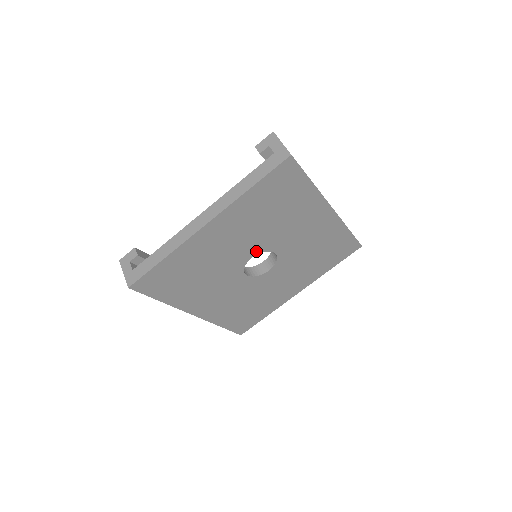
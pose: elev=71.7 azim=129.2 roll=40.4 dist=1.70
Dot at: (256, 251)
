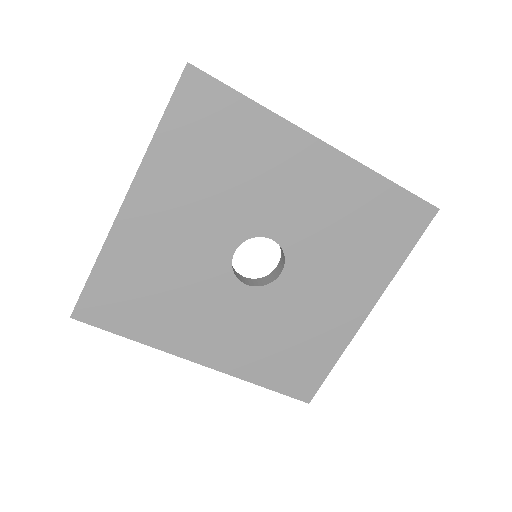
Dot at: (235, 239)
